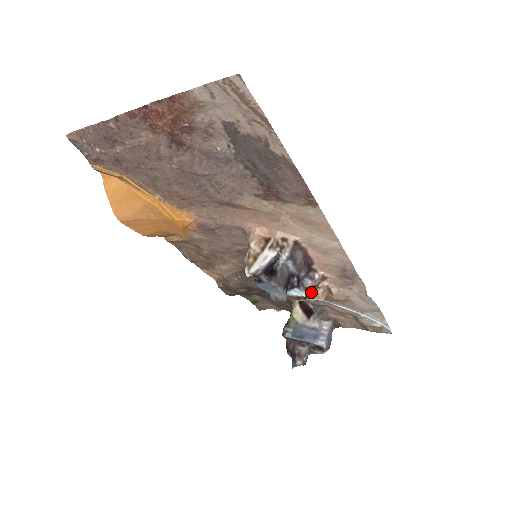
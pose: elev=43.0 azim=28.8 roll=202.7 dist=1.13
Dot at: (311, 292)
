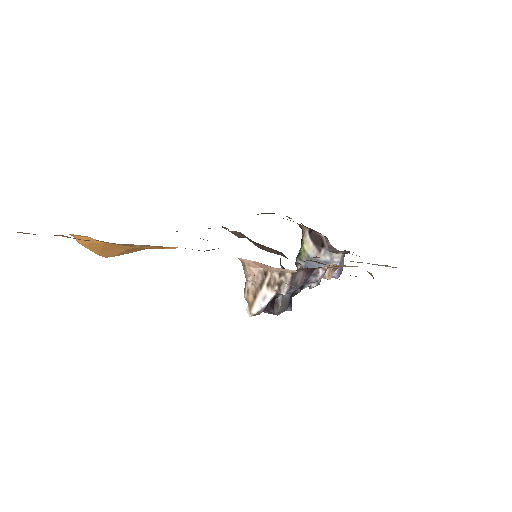
Dot at: occluded
